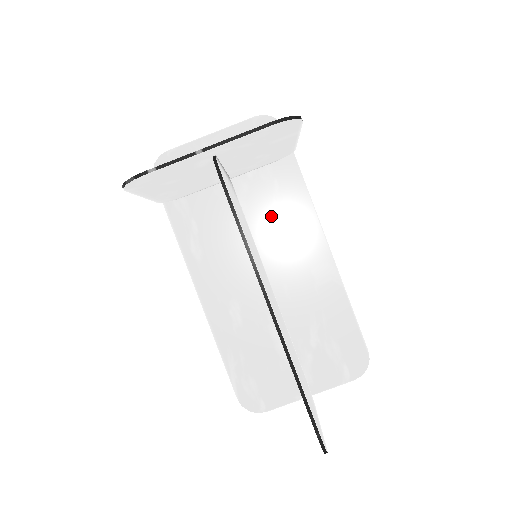
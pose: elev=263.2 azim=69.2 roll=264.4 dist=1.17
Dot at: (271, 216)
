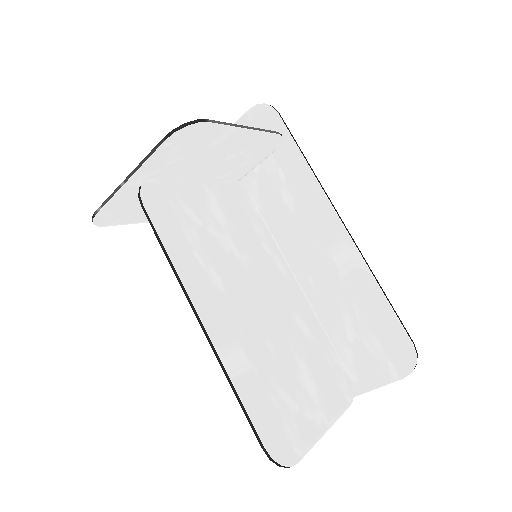
Dot at: (283, 208)
